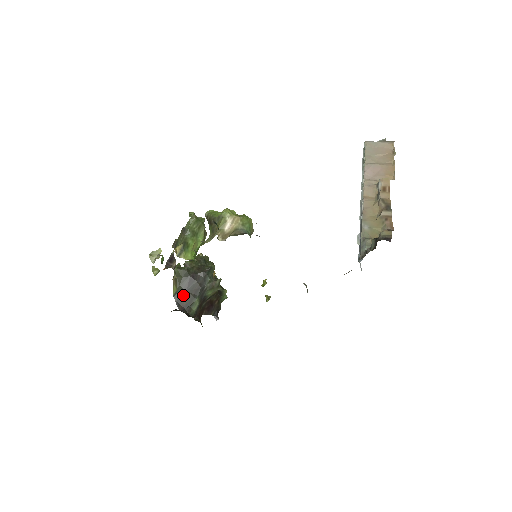
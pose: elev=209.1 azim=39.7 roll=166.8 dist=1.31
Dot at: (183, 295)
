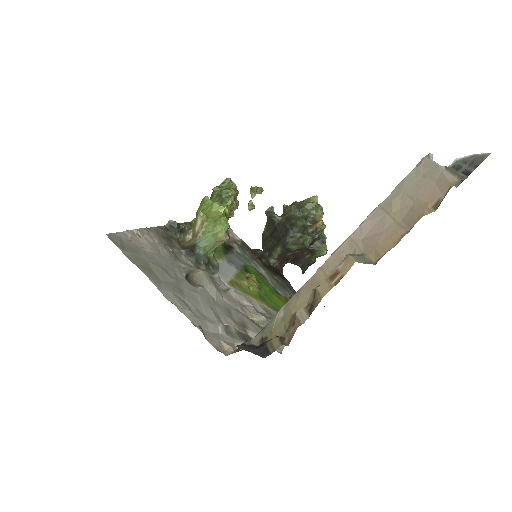
Dot at: (268, 239)
